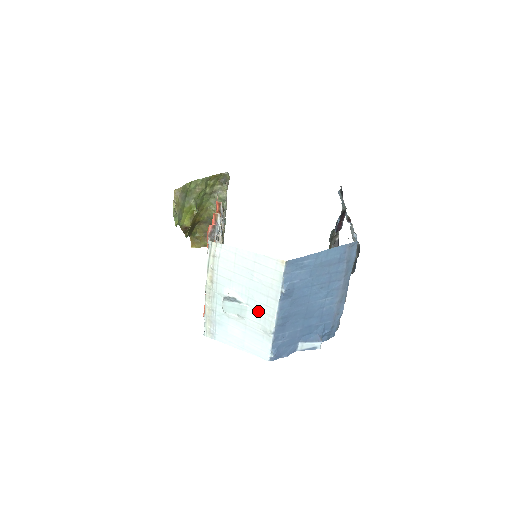
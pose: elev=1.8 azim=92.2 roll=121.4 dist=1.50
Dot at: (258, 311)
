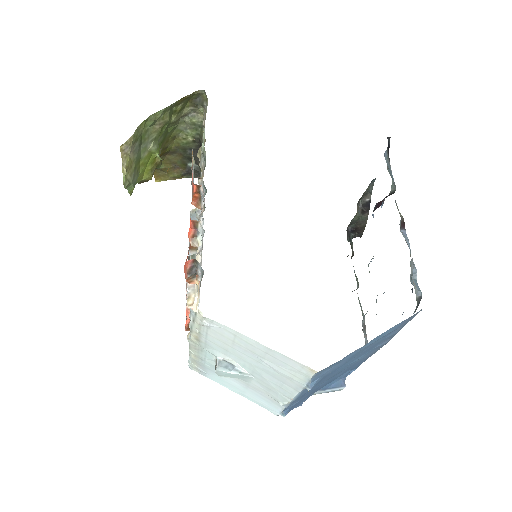
Dot at: (267, 385)
